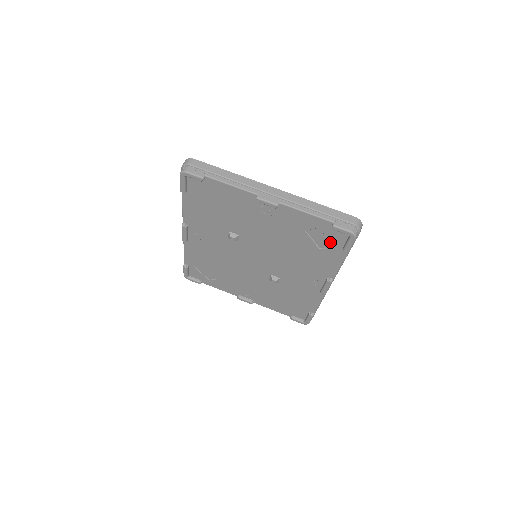
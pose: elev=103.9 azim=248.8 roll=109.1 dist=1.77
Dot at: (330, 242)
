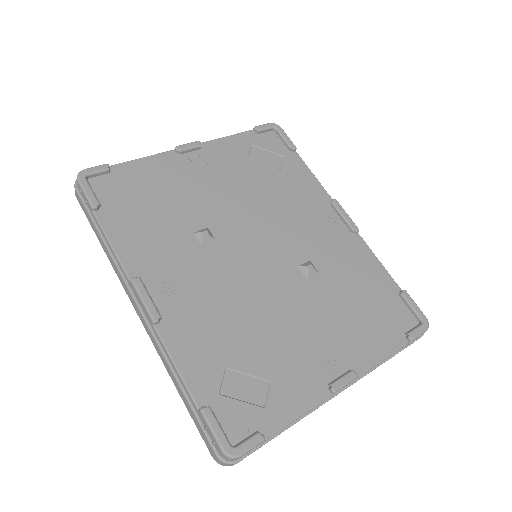
Dot at: (275, 153)
